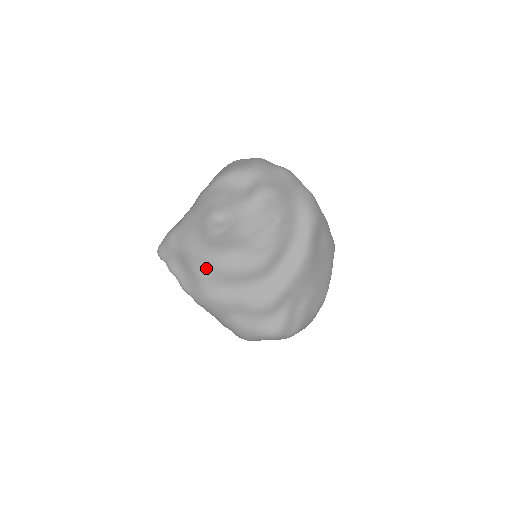
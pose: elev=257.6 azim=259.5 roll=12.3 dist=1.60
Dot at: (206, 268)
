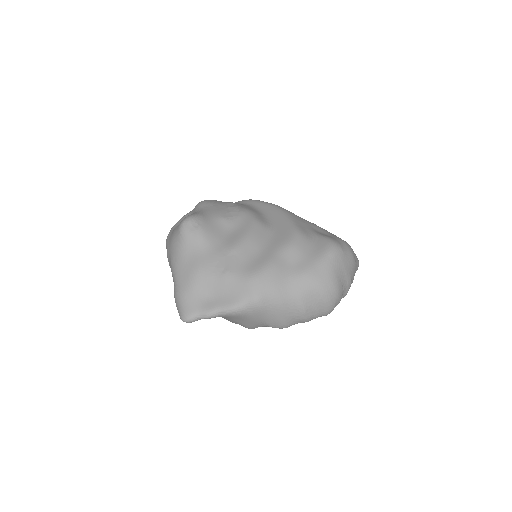
Dot at: (225, 262)
